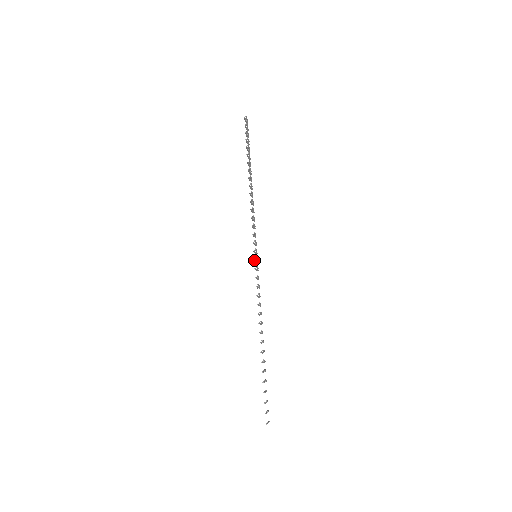
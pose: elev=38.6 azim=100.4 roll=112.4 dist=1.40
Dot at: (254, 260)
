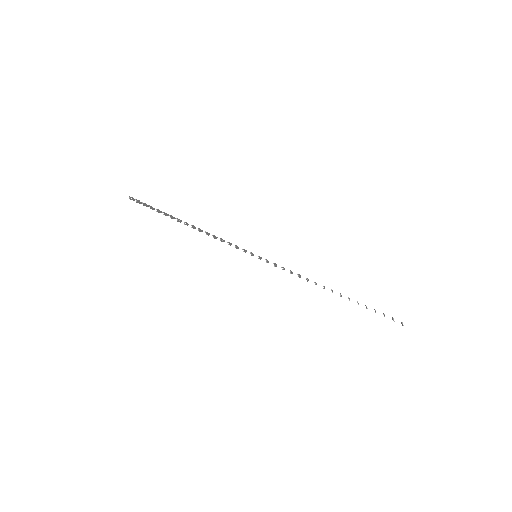
Dot at: occluded
